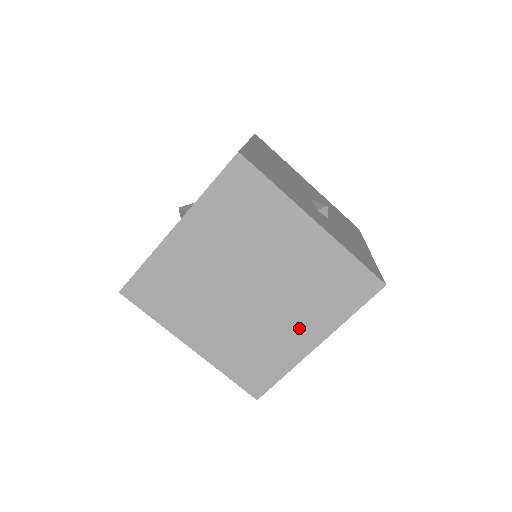
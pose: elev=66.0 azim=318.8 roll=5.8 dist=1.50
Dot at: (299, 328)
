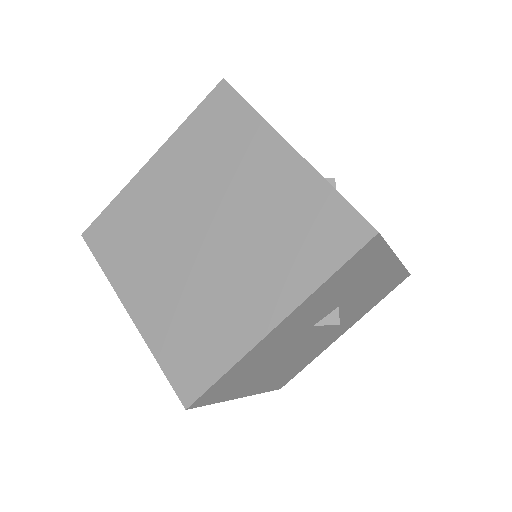
Dot at: (256, 294)
